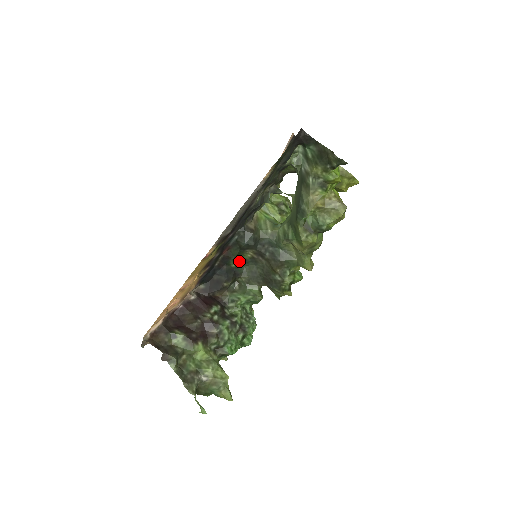
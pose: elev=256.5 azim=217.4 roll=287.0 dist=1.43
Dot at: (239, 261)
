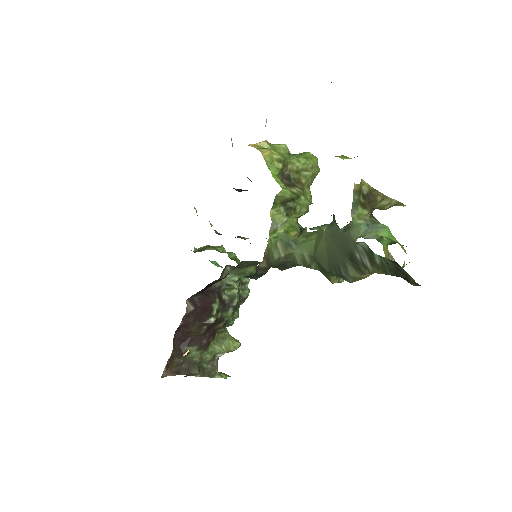
Dot at: occluded
